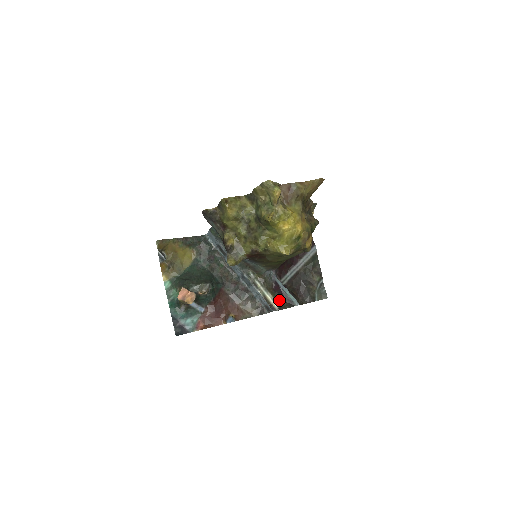
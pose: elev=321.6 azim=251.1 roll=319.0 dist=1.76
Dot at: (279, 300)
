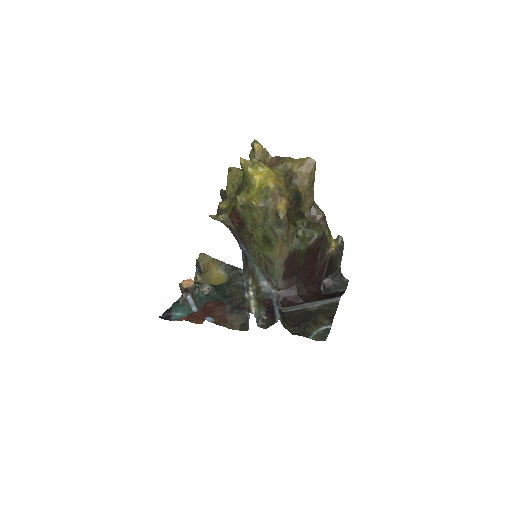
Dot at: (263, 314)
